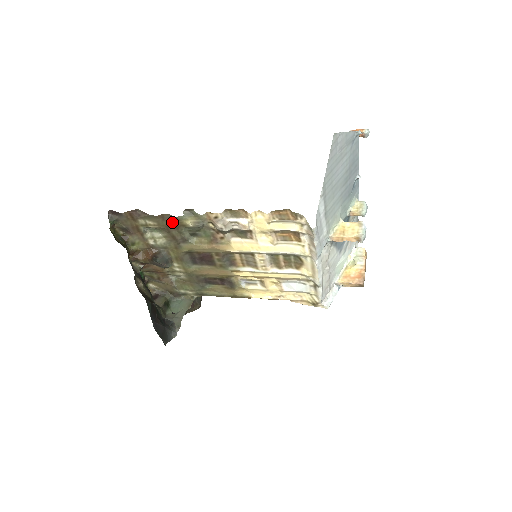
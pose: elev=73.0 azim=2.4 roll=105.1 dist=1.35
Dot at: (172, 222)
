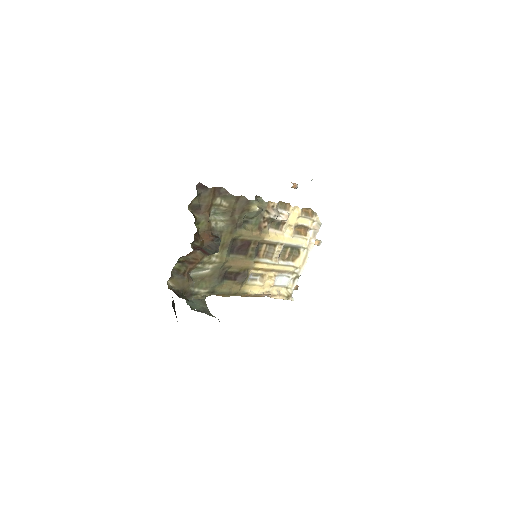
Dot at: (242, 205)
